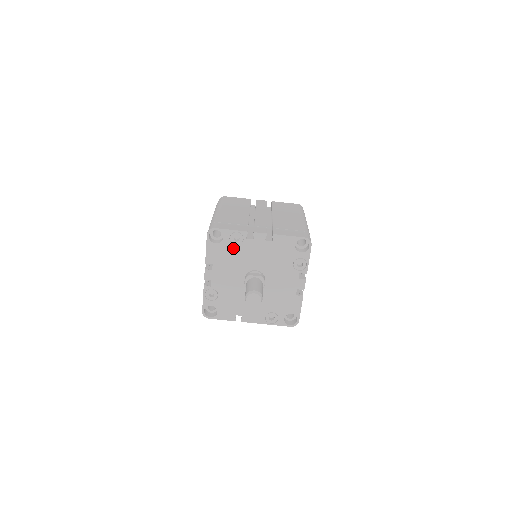
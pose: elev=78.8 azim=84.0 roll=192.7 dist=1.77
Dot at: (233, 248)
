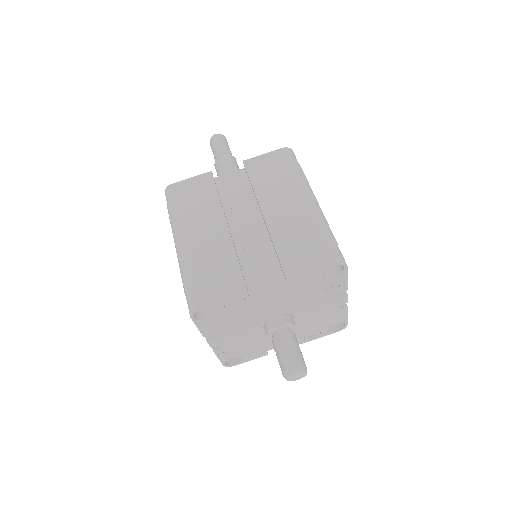
Dot at: (235, 312)
